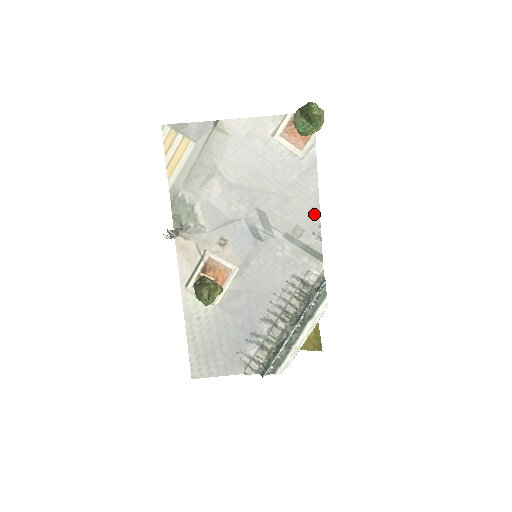
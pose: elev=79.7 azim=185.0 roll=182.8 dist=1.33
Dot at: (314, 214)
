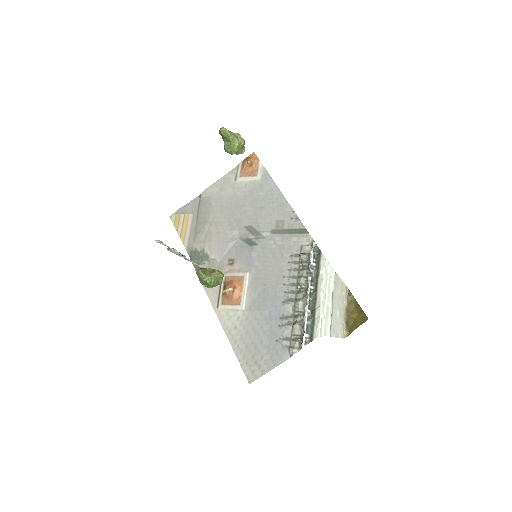
Dot at: (285, 206)
